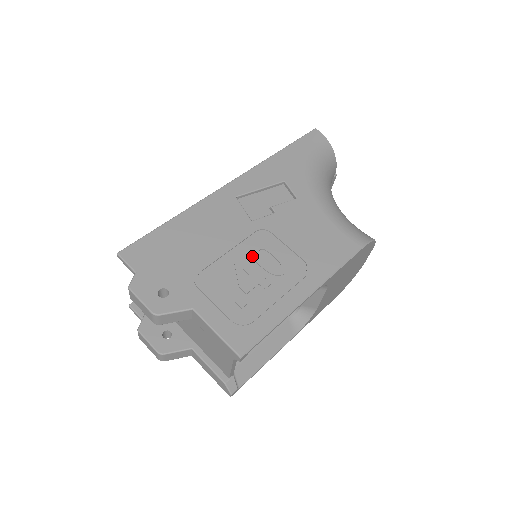
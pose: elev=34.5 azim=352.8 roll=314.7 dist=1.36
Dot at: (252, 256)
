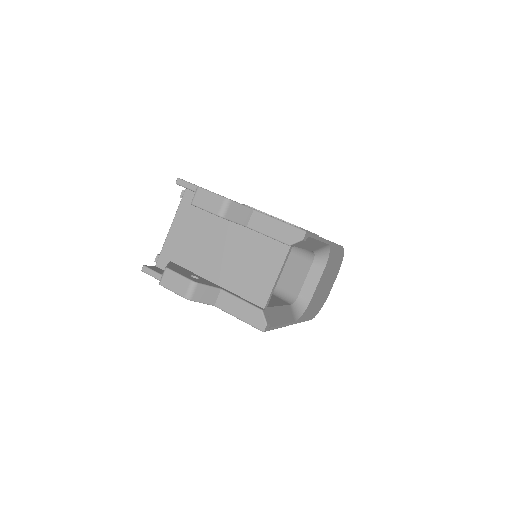
Dot at: occluded
